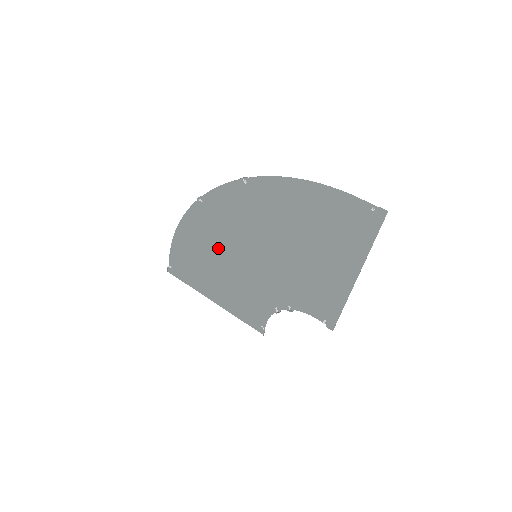
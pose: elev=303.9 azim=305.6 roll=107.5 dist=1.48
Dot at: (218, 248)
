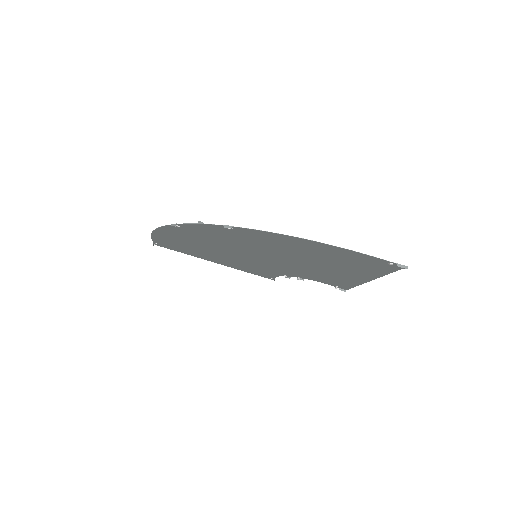
Dot at: (209, 246)
